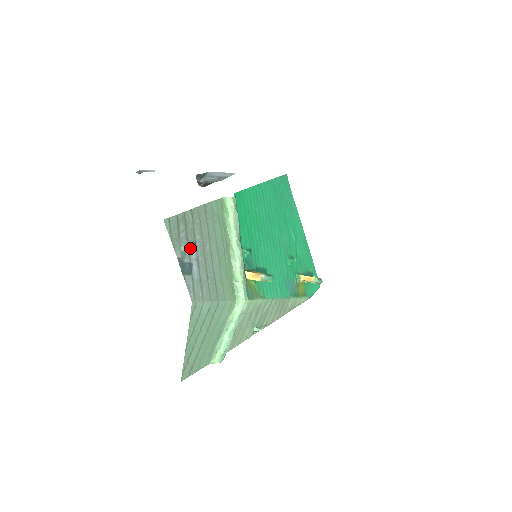
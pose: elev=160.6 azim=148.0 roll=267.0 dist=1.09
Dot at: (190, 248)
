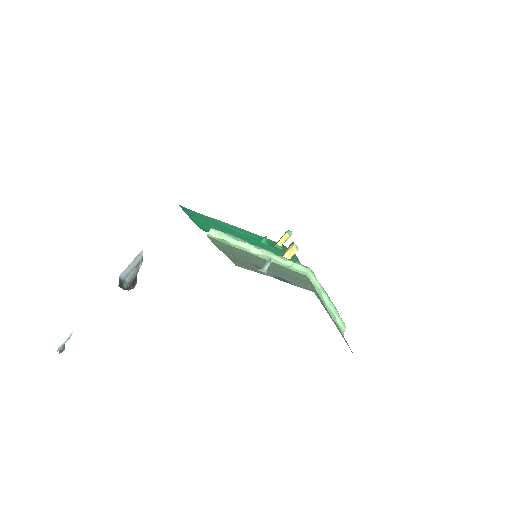
Dot at: (269, 263)
